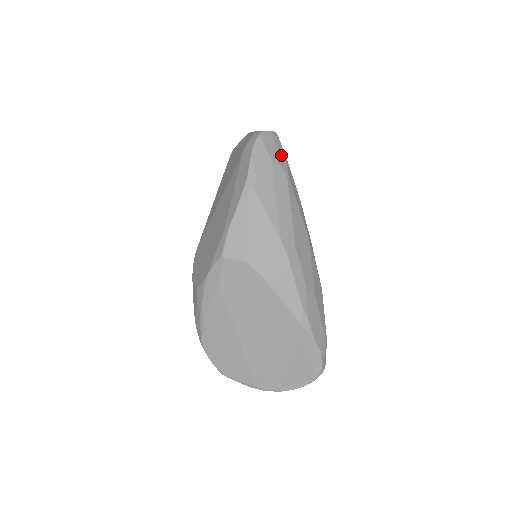
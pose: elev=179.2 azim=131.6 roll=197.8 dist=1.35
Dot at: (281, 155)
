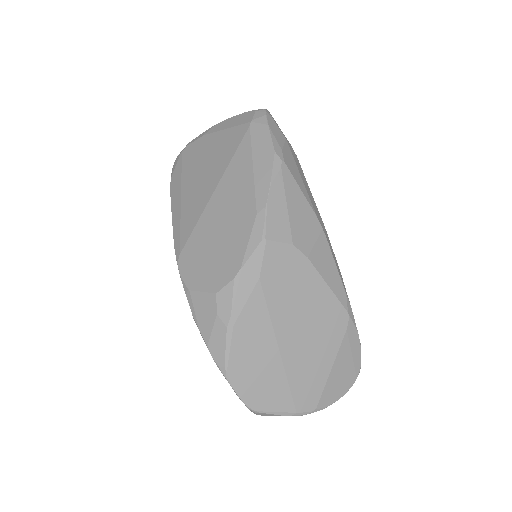
Dot at: occluded
